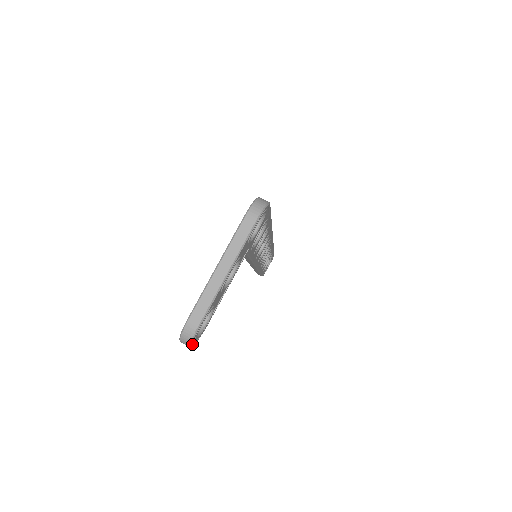
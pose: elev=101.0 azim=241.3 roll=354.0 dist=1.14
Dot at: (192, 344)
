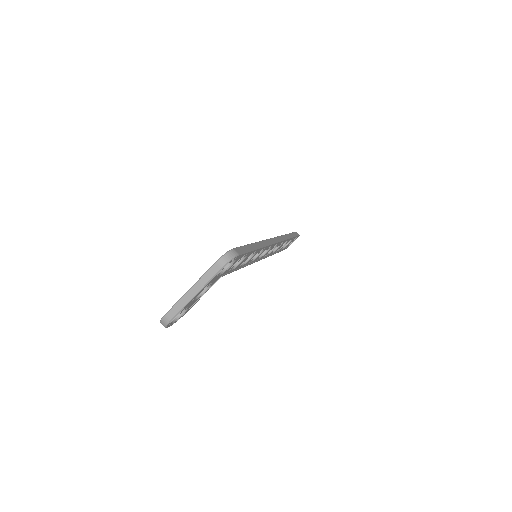
Dot at: (167, 327)
